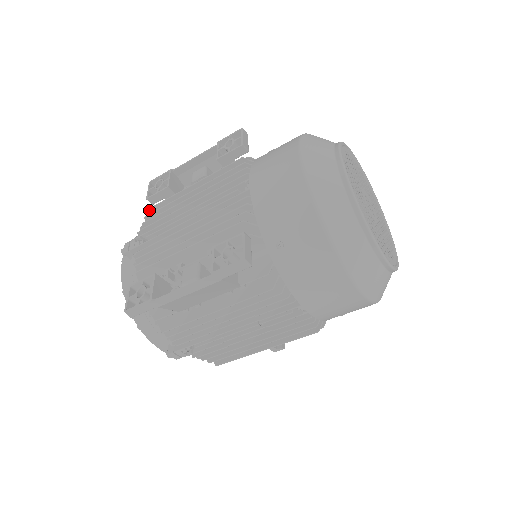
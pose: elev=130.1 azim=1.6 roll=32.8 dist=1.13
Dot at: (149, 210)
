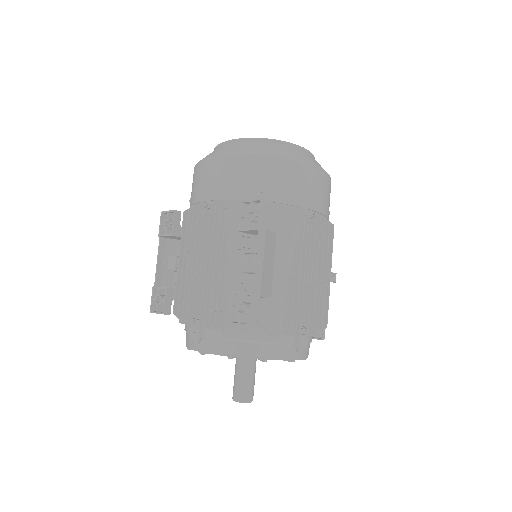
Dot at: (174, 312)
